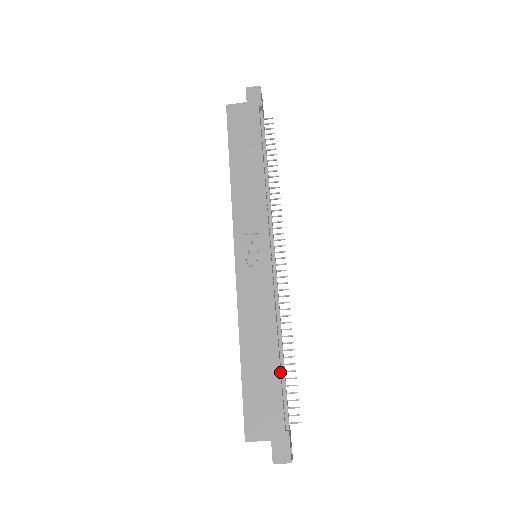
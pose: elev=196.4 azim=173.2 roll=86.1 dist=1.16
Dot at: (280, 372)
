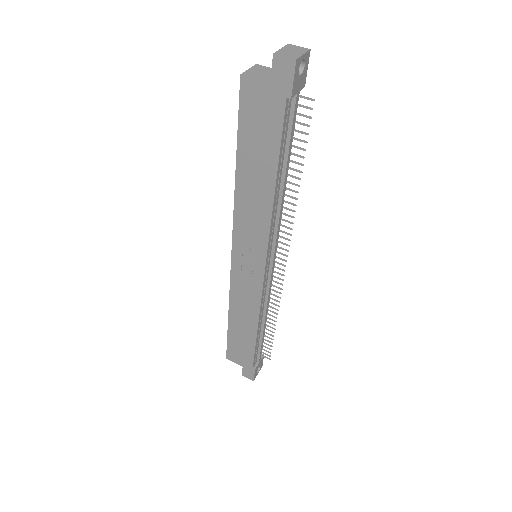
Dot at: (255, 344)
